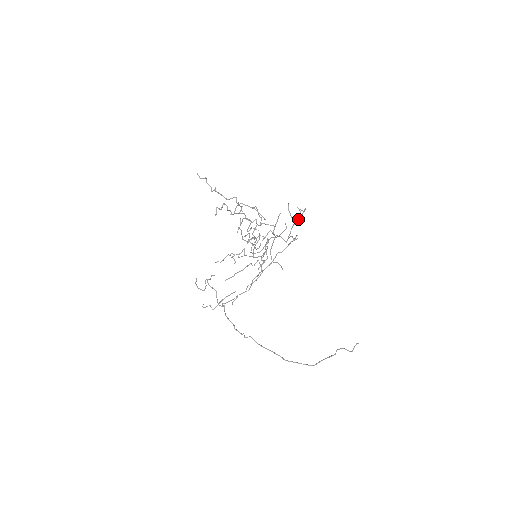
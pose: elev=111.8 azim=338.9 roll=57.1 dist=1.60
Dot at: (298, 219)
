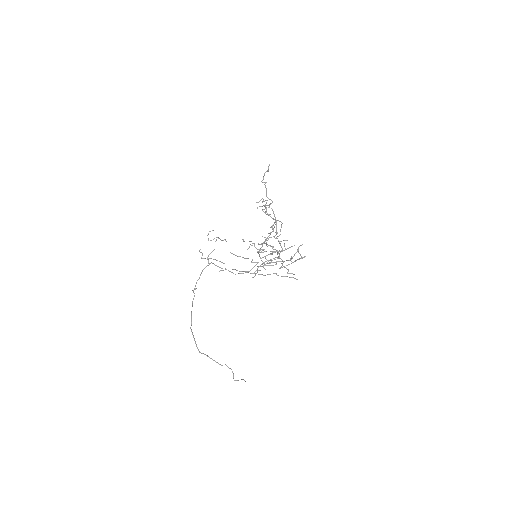
Dot at: (297, 259)
